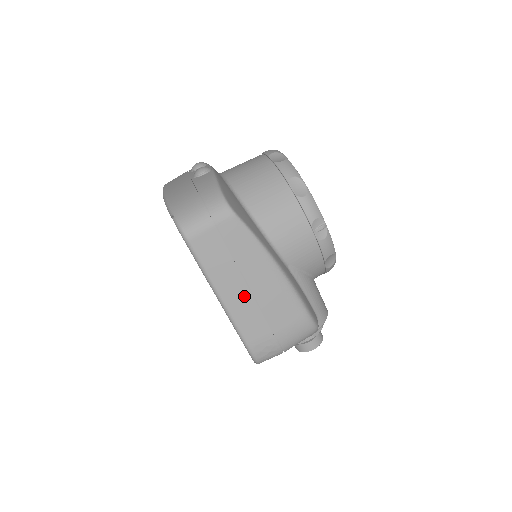
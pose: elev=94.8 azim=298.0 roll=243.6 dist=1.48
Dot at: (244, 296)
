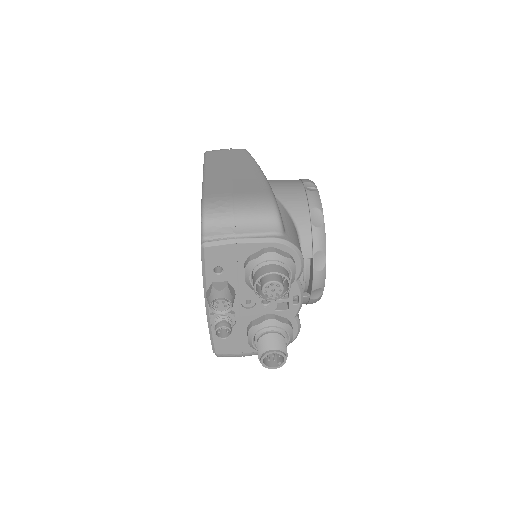
Dot at: (224, 174)
